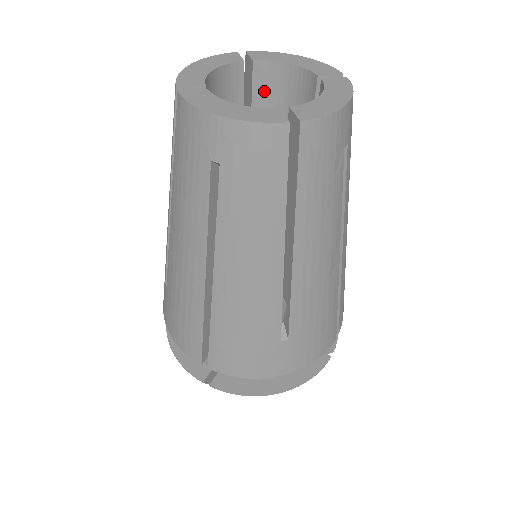
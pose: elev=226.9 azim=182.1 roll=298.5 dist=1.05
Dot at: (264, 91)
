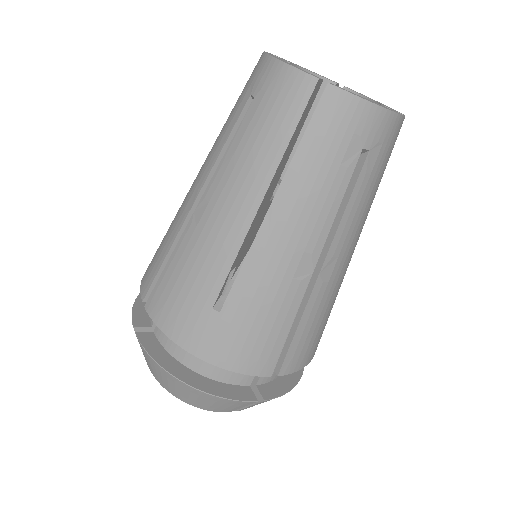
Dot at: occluded
